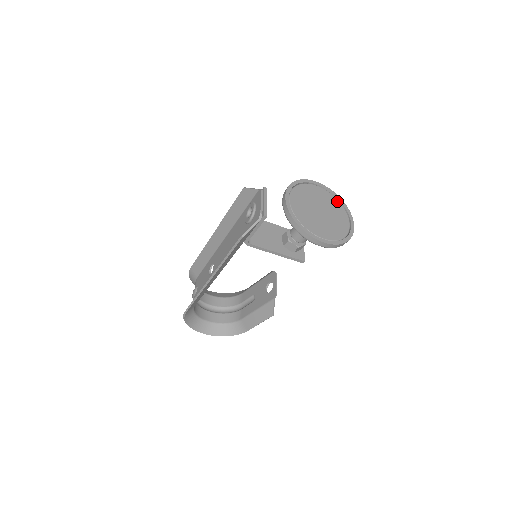
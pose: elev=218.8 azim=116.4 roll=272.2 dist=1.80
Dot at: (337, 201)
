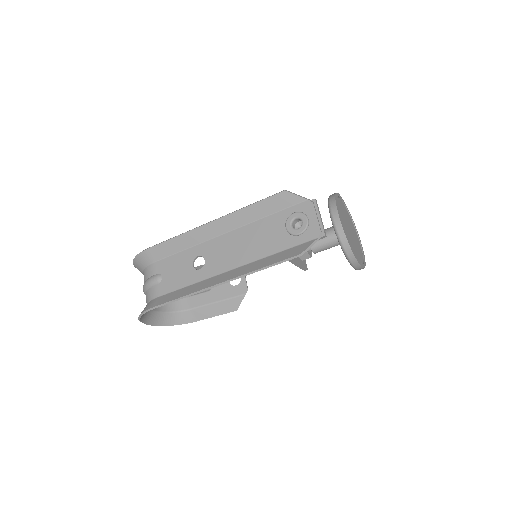
Dot at: (350, 217)
